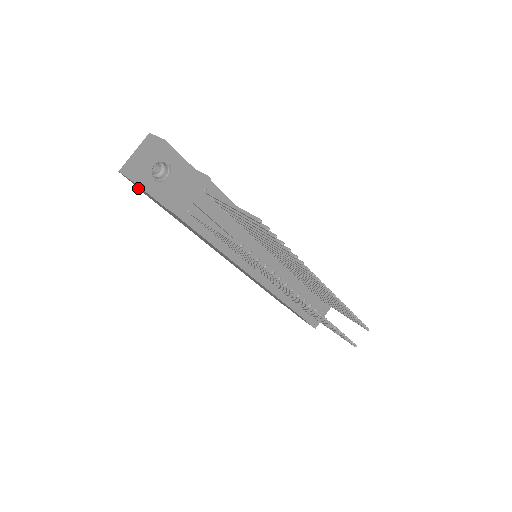
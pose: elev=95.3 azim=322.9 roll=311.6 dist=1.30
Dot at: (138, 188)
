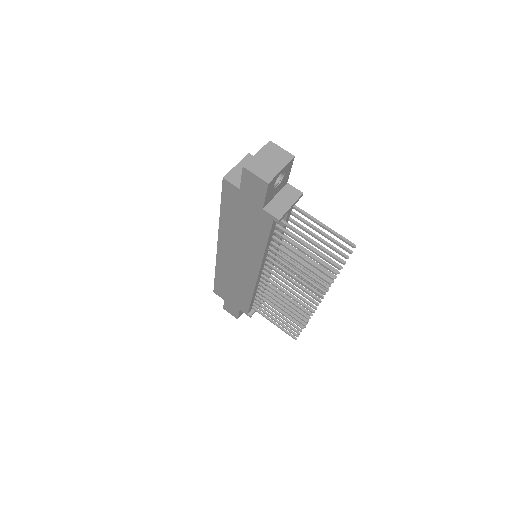
Dot at: (226, 179)
